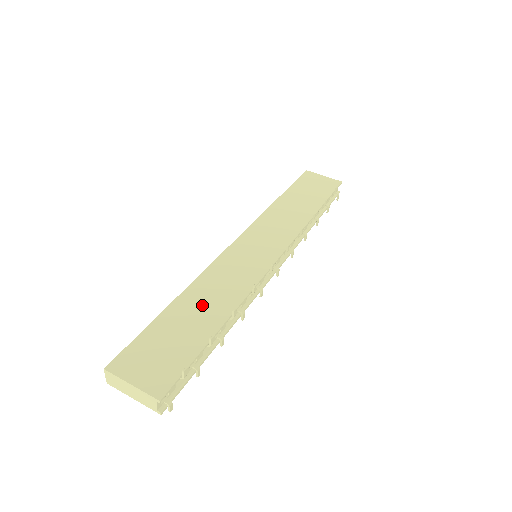
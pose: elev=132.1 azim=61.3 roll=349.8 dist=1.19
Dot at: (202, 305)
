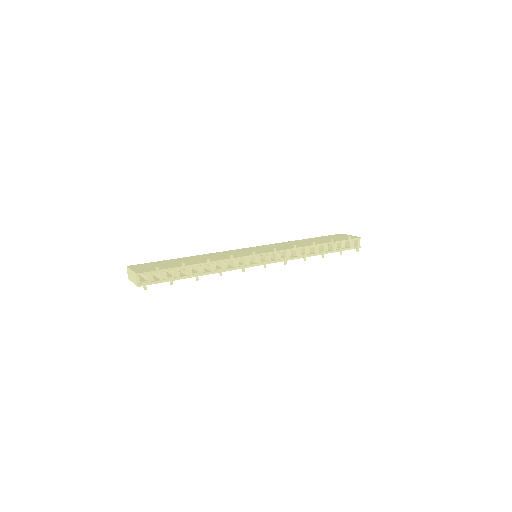
Dot at: (196, 259)
